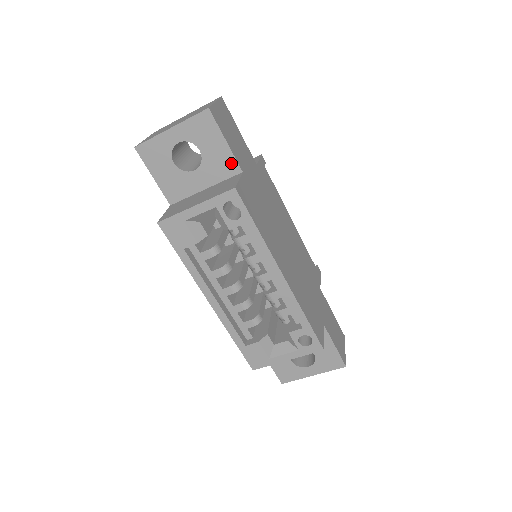
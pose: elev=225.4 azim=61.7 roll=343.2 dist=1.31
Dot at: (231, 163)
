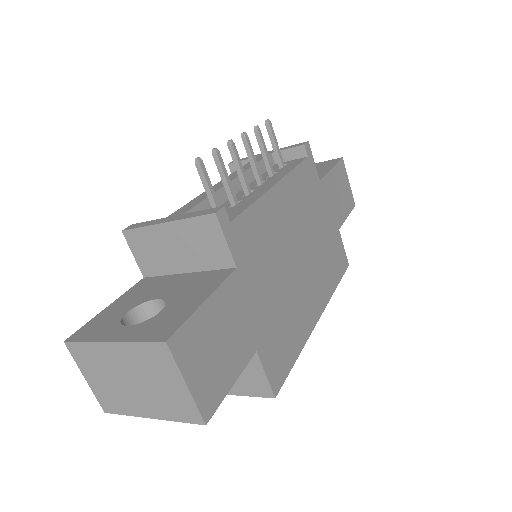
Dot at: occluded
